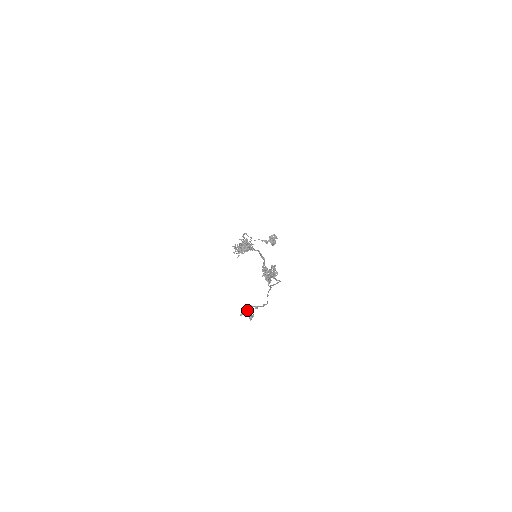
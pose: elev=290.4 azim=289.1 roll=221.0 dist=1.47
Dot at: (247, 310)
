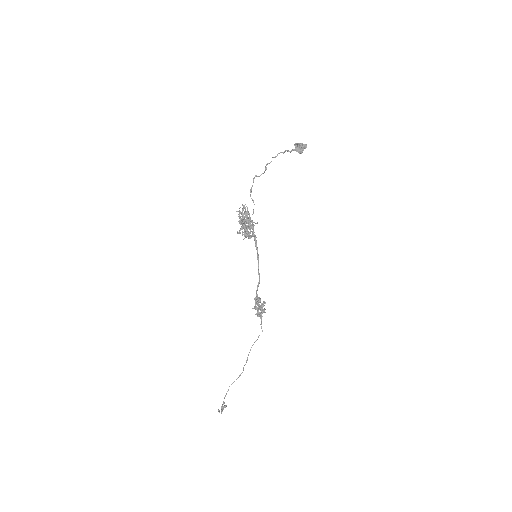
Dot at: (222, 408)
